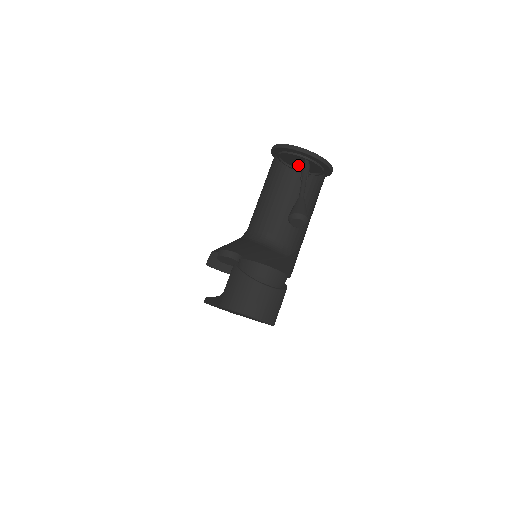
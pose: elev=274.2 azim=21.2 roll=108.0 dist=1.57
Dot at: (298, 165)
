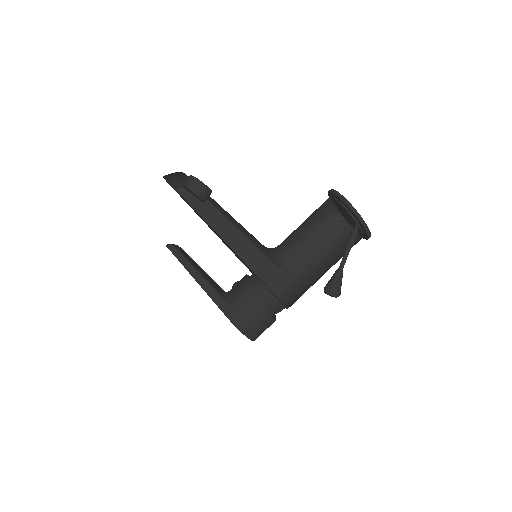
Dot at: (341, 208)
